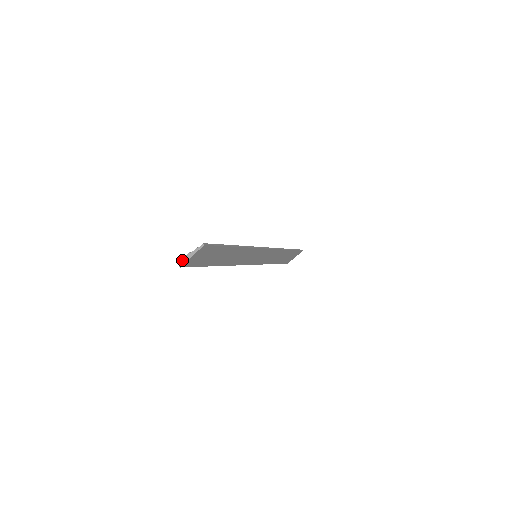
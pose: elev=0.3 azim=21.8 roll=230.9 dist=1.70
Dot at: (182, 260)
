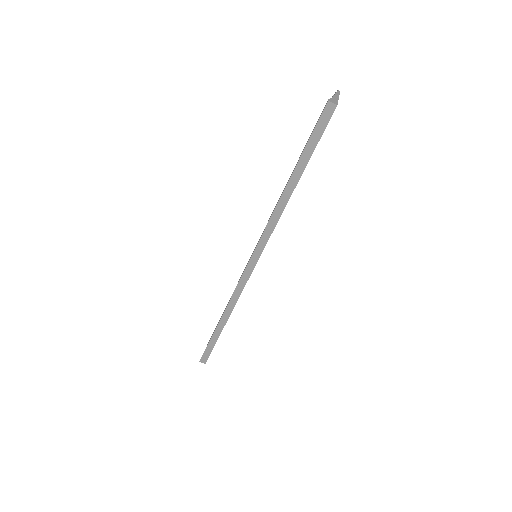
Dot at: (333, 100)
